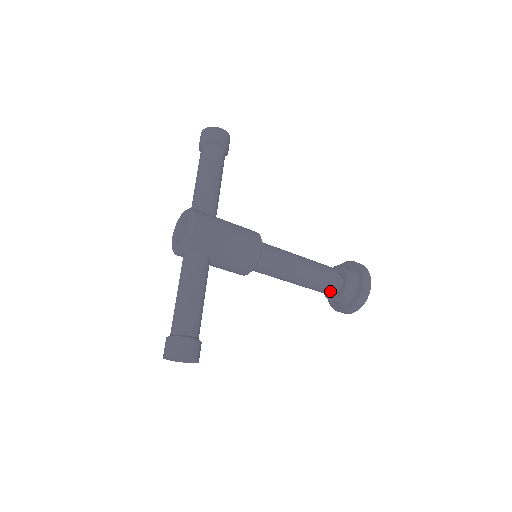
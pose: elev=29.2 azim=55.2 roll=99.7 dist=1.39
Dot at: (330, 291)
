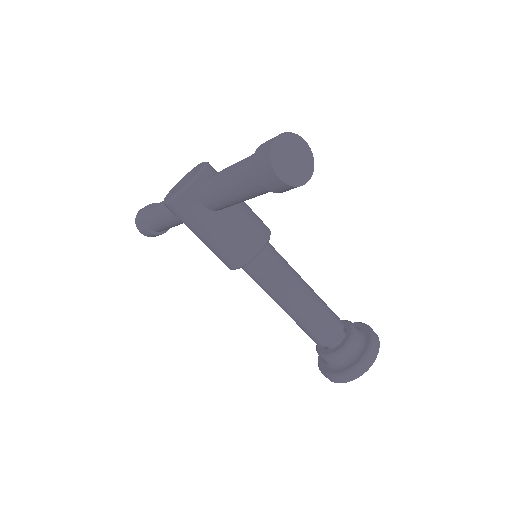
Dot at: (340, 326)
